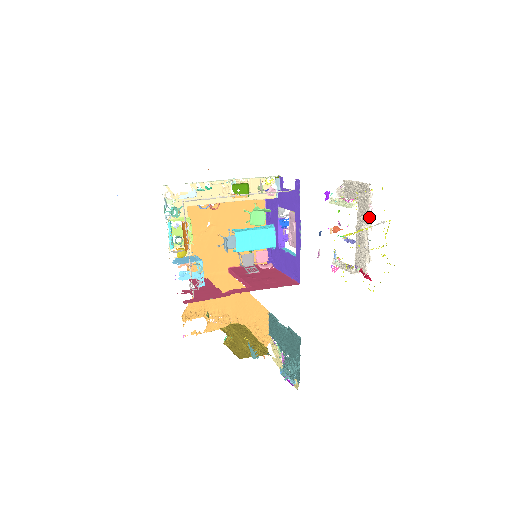
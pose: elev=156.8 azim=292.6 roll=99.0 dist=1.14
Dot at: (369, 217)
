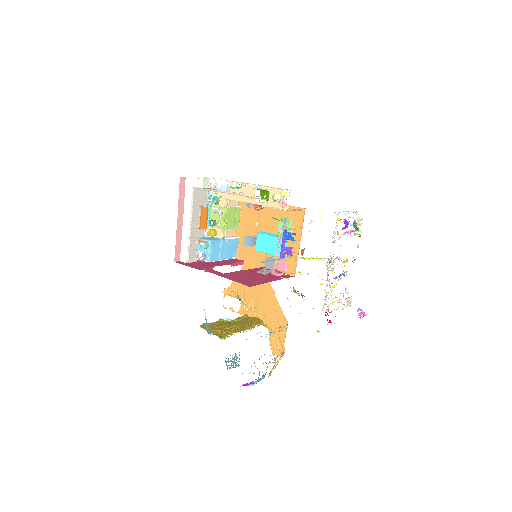
Dot at: occluded
